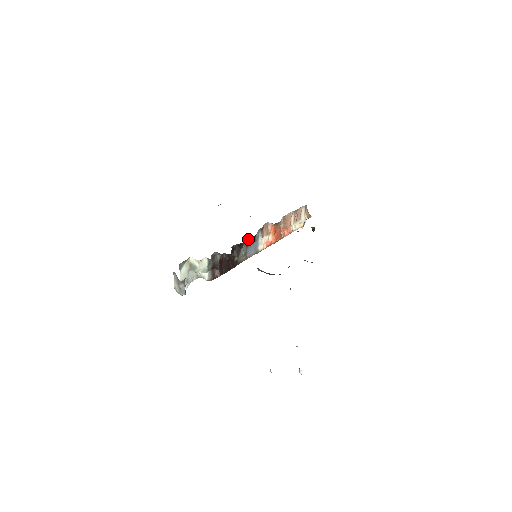
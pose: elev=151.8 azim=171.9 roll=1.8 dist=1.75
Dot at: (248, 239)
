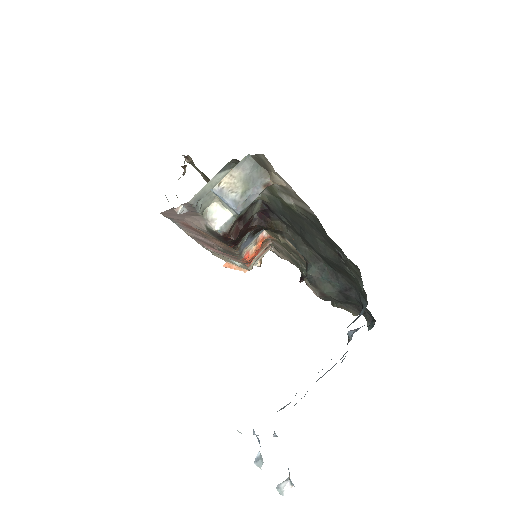
Dot at: occluded
